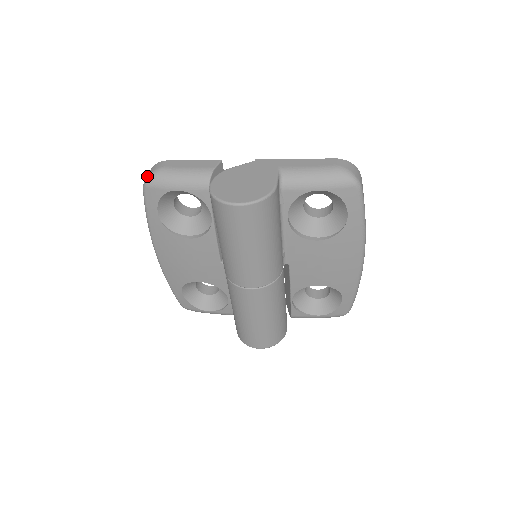
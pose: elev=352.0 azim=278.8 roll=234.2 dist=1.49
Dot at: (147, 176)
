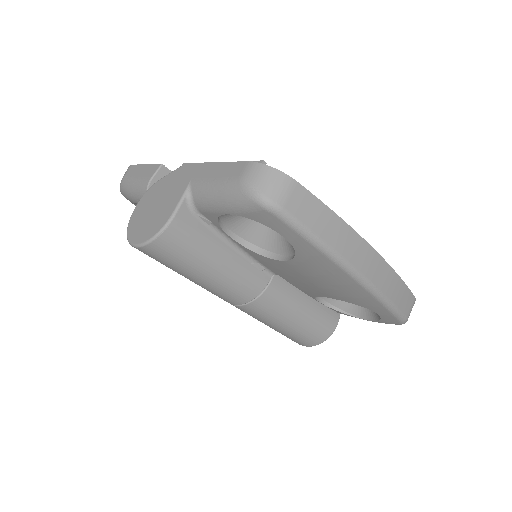
Dot at: occluded
